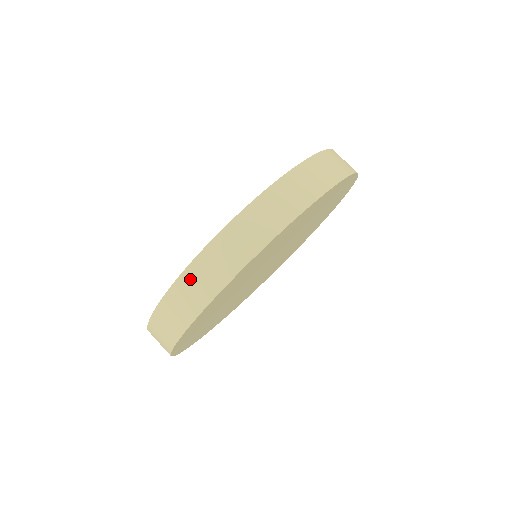
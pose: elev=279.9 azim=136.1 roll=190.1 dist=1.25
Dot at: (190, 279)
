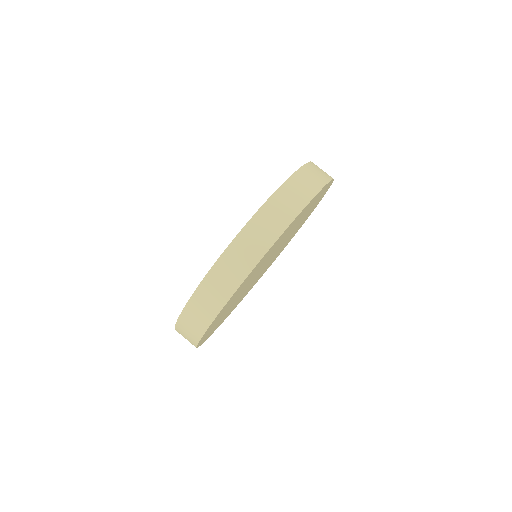
Dot at: (180, 332)
